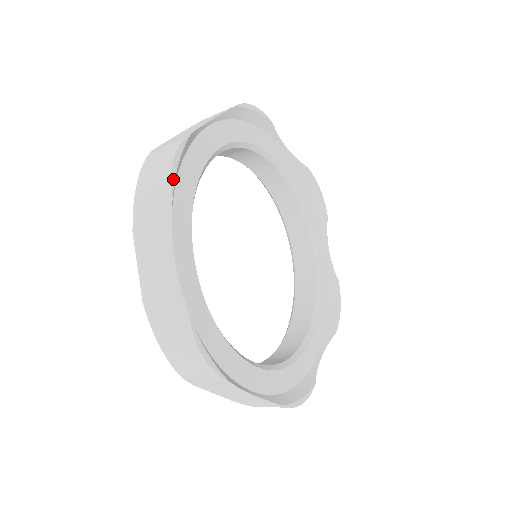
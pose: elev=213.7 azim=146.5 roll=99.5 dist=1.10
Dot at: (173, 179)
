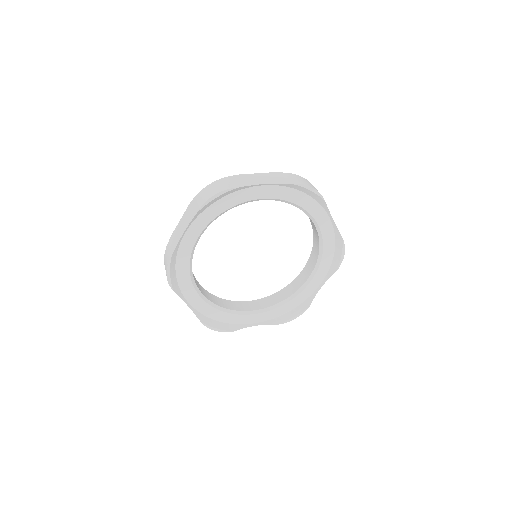
Dot at: (170, 283)
